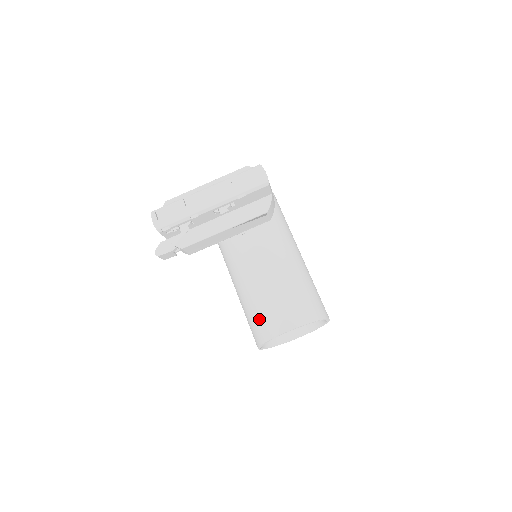
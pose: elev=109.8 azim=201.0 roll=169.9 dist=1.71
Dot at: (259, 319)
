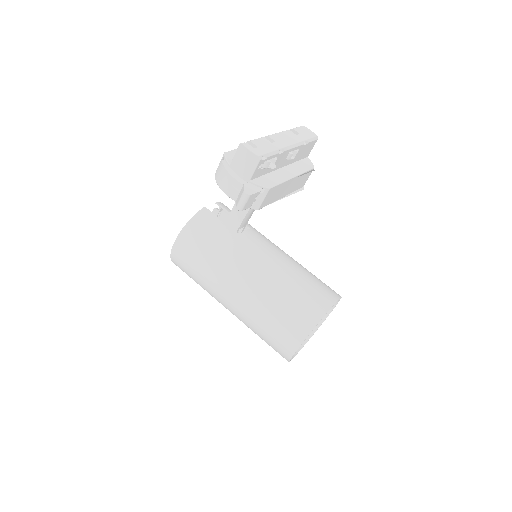
Dot at: (299, 304)
